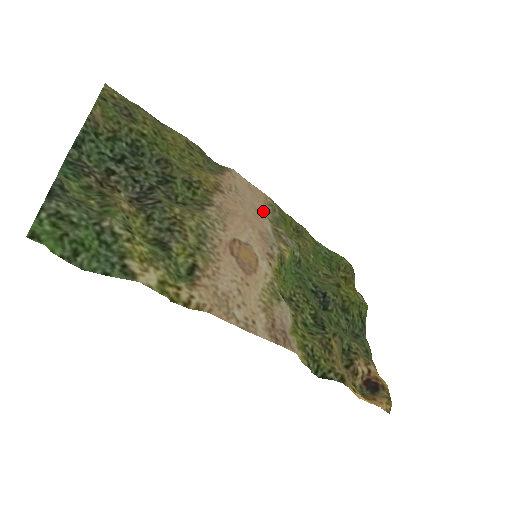
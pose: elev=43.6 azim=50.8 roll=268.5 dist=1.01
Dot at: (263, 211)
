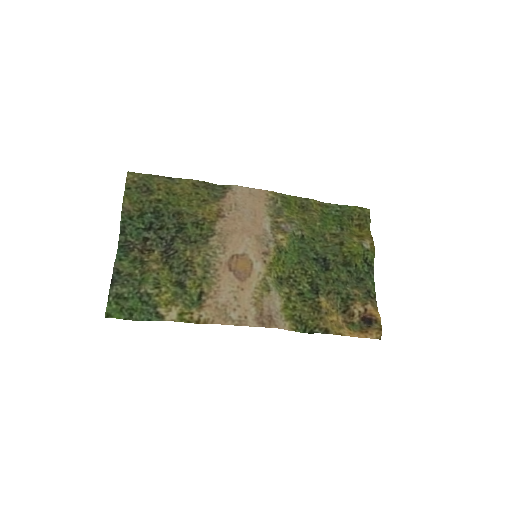
Dot at: (264, 210)
